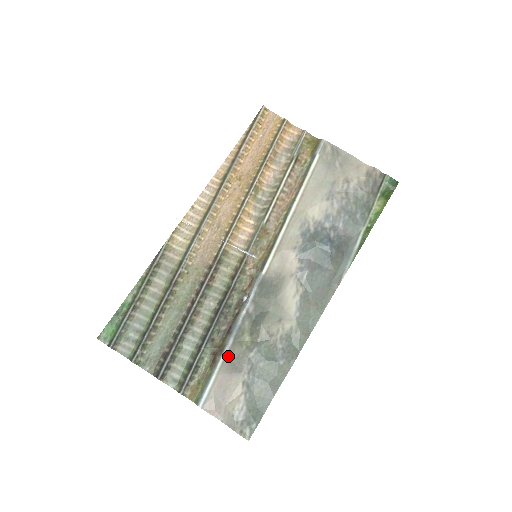
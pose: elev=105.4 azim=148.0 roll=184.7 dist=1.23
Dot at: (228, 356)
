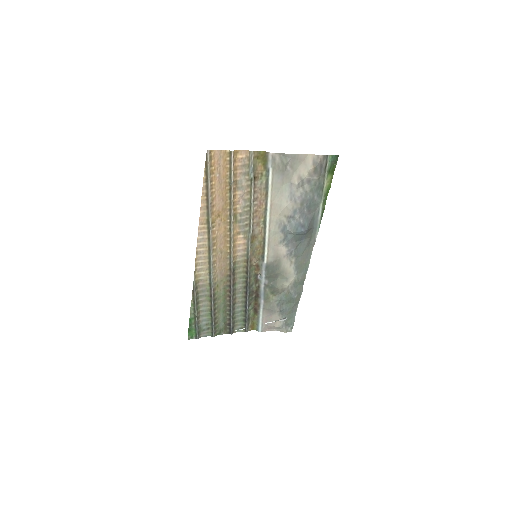
Dot at: (264, 308)
